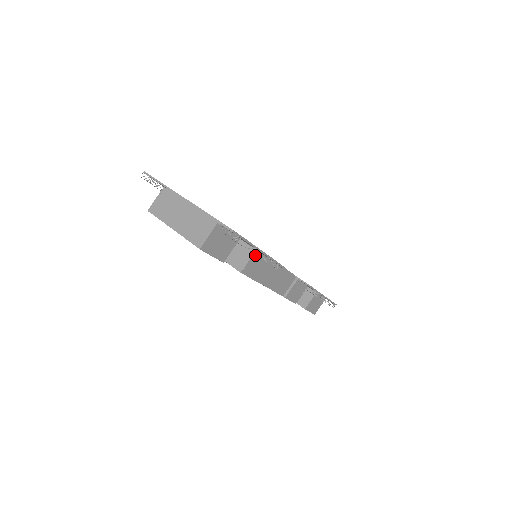
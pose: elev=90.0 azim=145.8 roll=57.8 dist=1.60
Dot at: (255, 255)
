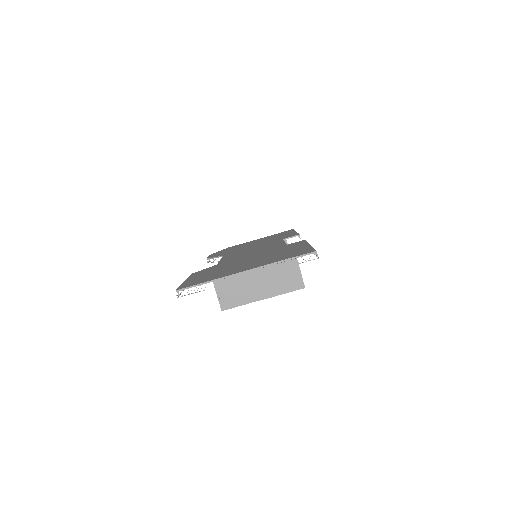
Dot at: occluded
